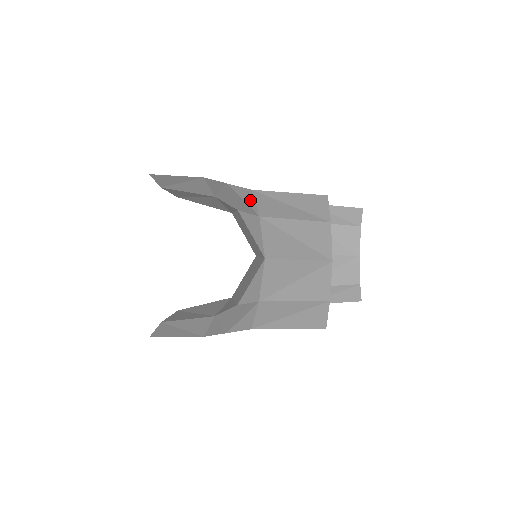
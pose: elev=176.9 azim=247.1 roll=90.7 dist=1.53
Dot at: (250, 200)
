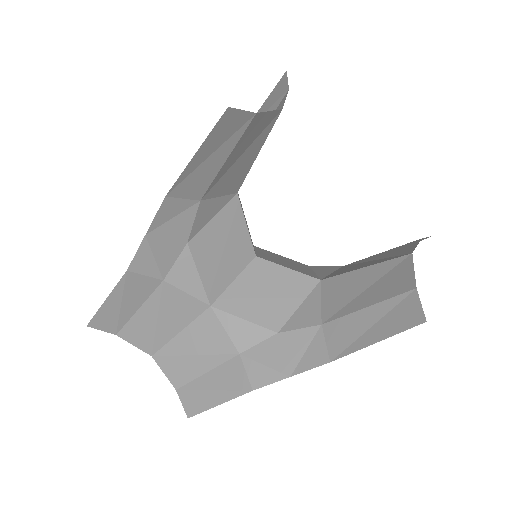
Dot at: occluded
